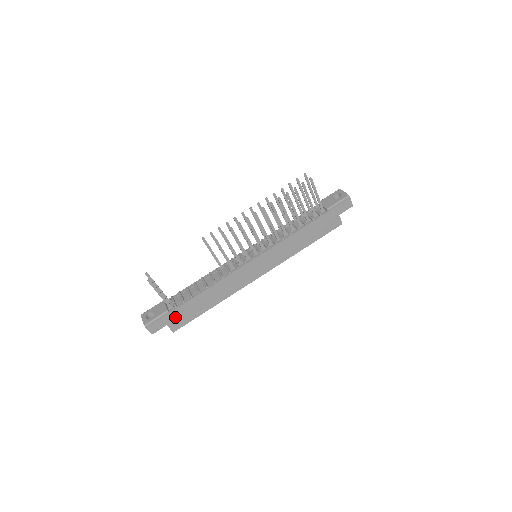
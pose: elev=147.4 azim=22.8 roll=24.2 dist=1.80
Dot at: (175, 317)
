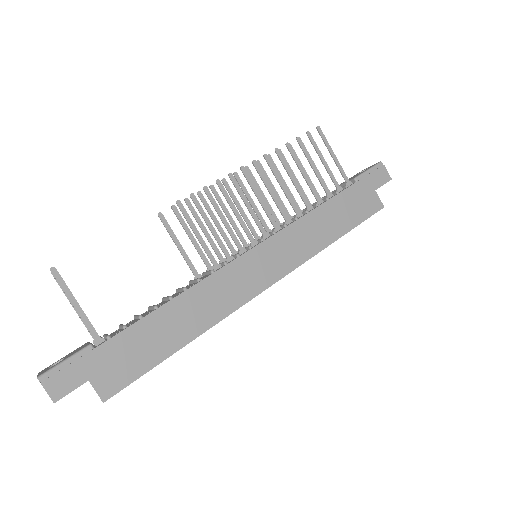
Dot at: (107, 361)
